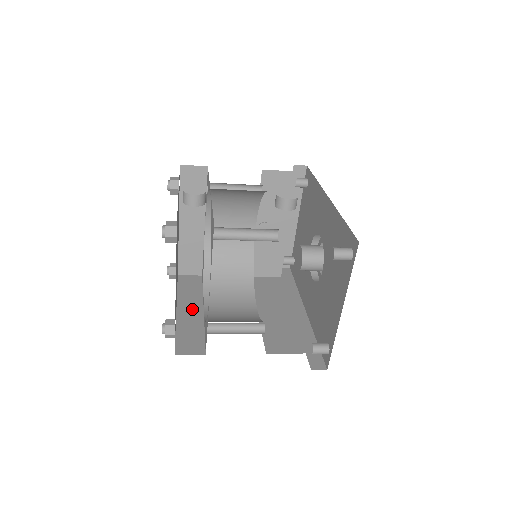
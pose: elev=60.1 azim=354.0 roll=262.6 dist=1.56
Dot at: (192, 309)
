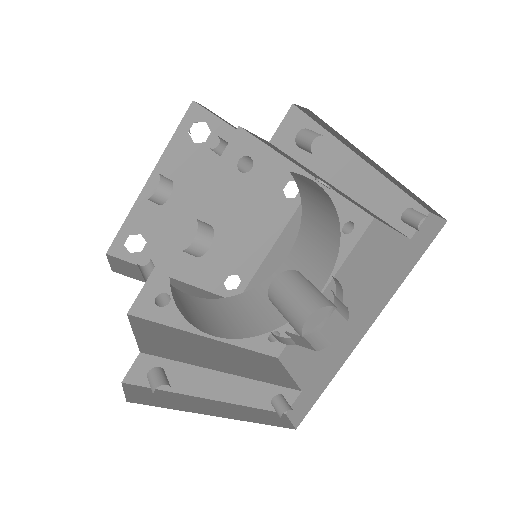
Dot at: (283, 250)
